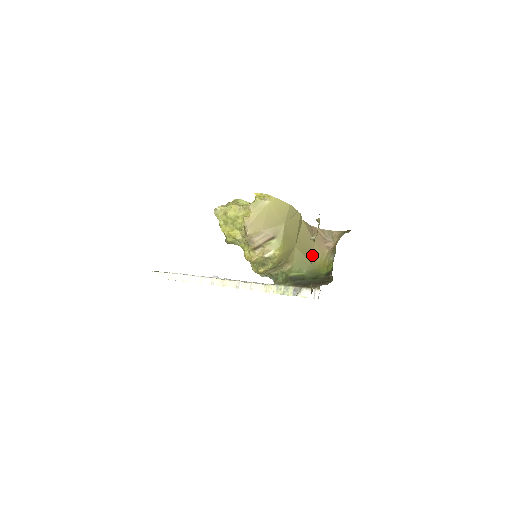
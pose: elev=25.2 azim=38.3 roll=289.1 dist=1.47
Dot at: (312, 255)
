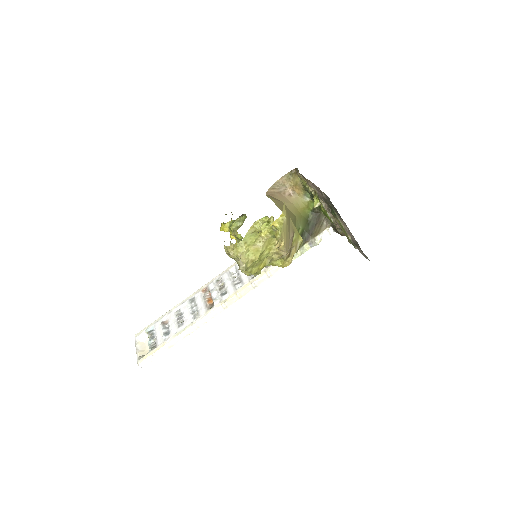
Dot at: (291, 212)
